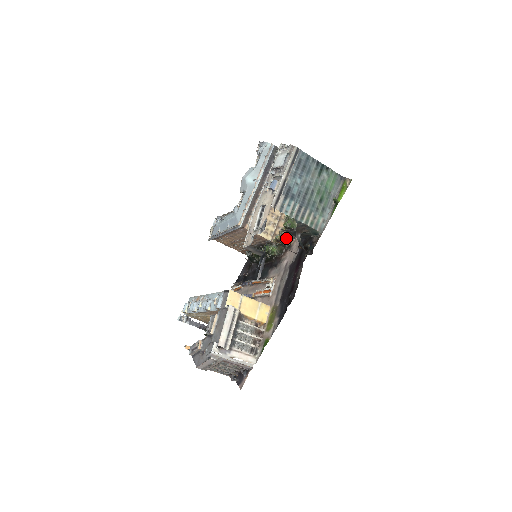
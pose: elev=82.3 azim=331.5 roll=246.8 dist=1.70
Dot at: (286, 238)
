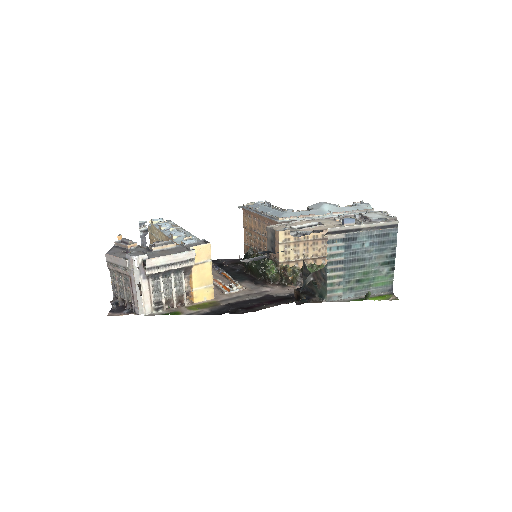
Dot at: (290, 277)
